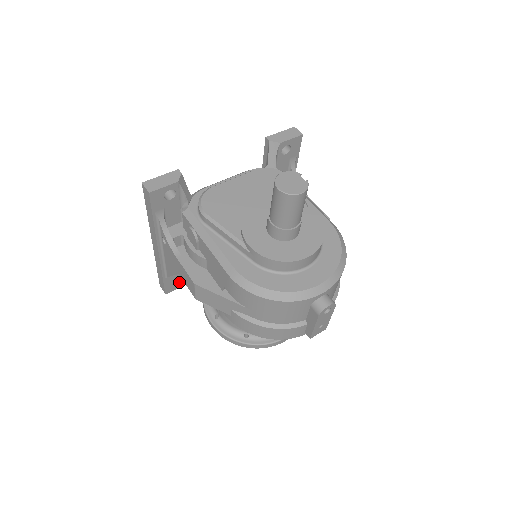
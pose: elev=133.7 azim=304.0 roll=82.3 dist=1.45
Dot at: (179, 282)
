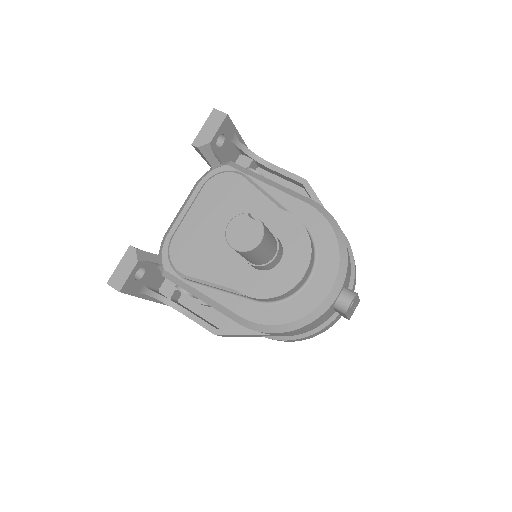
Dot at: occluded
